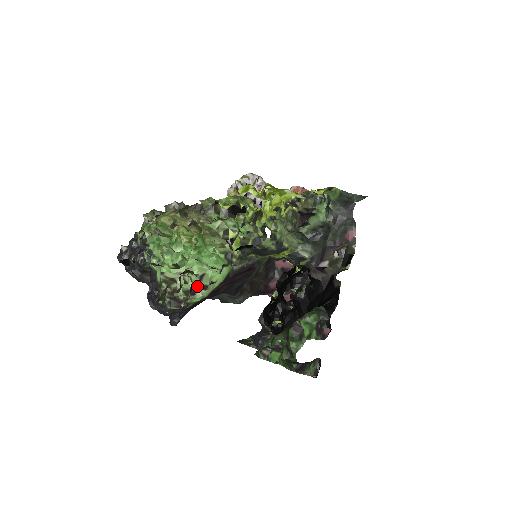
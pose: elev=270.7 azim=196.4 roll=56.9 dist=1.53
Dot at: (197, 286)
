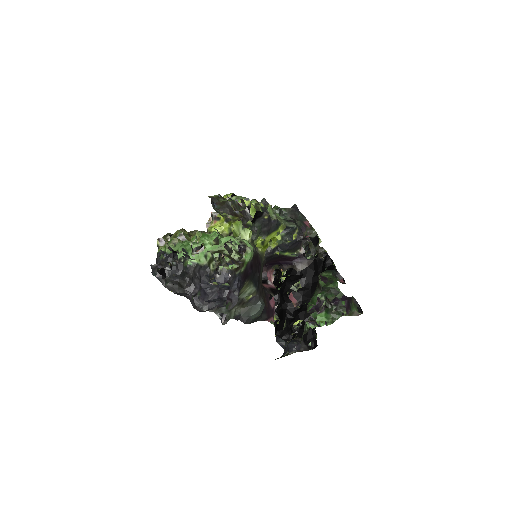
Dot at: (243, 245)
